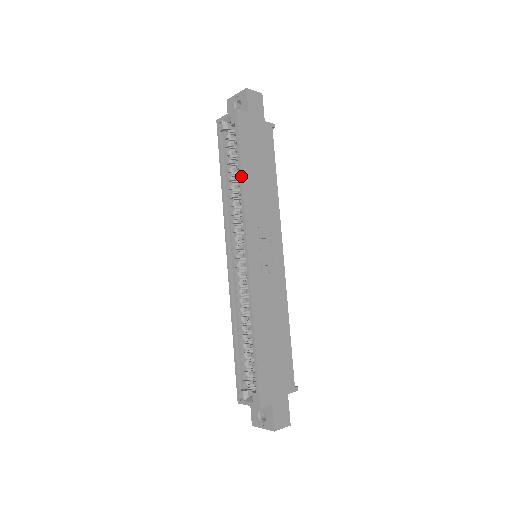
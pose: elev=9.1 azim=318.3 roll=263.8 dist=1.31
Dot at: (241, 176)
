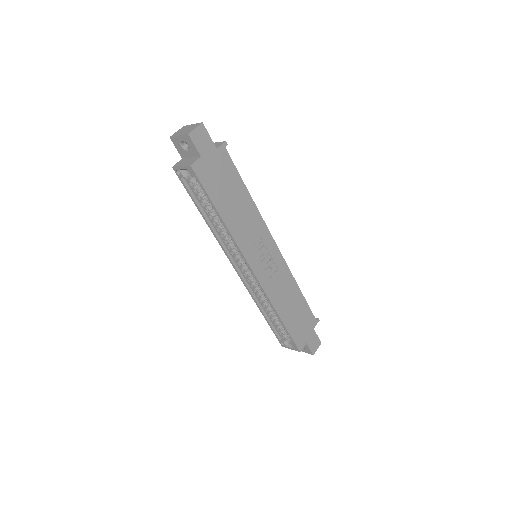
Dot at: (222, 220)
